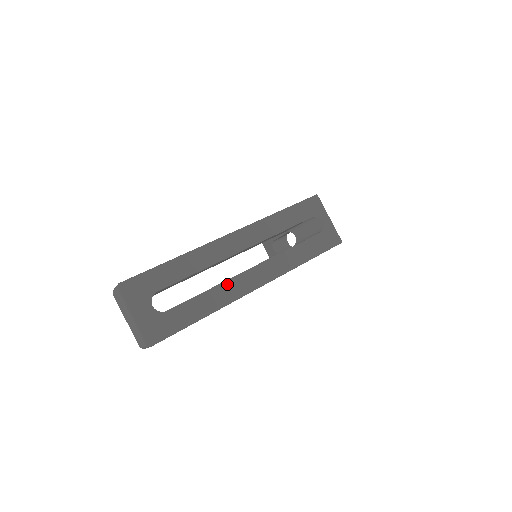
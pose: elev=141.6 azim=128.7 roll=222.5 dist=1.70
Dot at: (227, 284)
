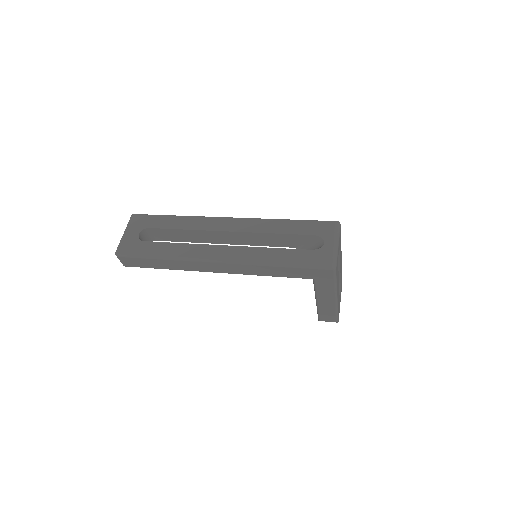
Dot at: (196, 246)
